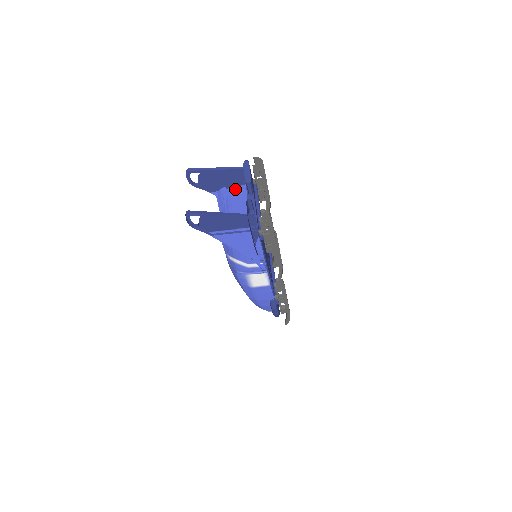
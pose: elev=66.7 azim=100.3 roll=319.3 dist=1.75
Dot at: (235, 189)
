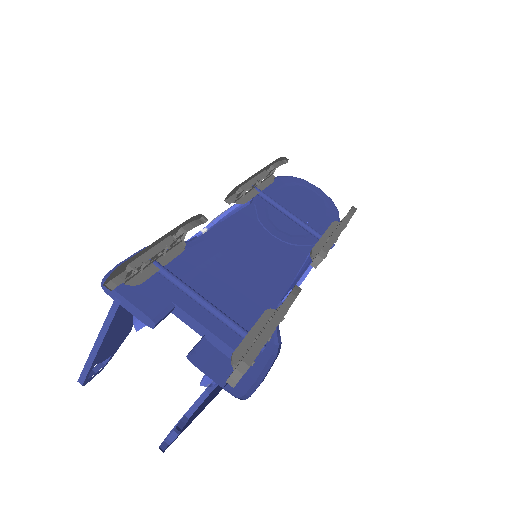
Dot at: occluded
